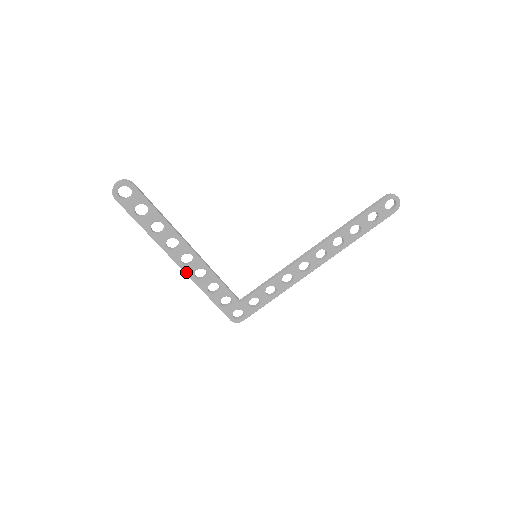
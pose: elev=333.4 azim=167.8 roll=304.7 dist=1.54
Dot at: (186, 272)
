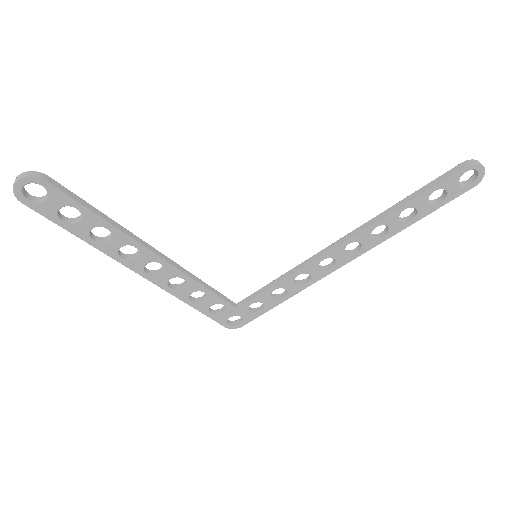
Dot at: (155, 283)
